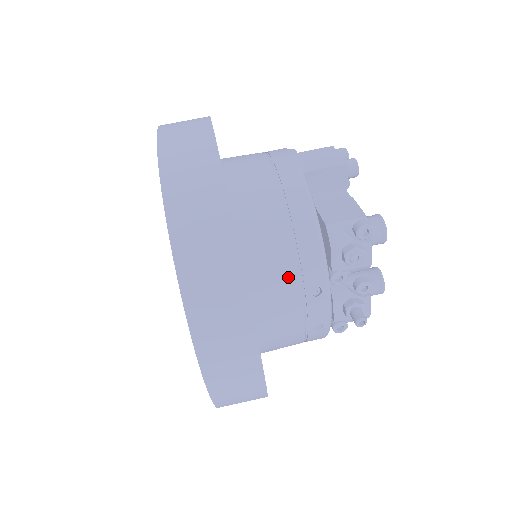
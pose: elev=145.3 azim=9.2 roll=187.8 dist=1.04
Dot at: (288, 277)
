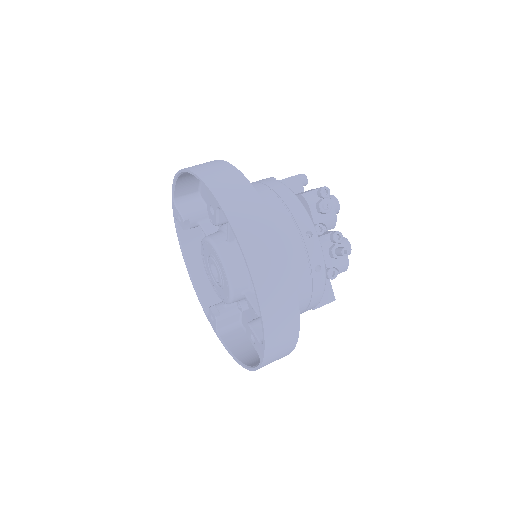
Dot at: (288, 226)
